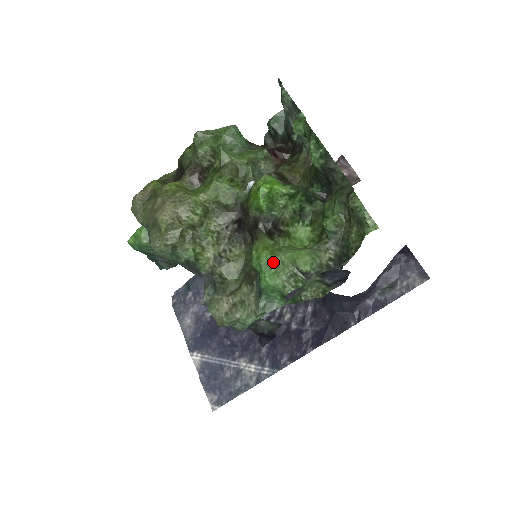
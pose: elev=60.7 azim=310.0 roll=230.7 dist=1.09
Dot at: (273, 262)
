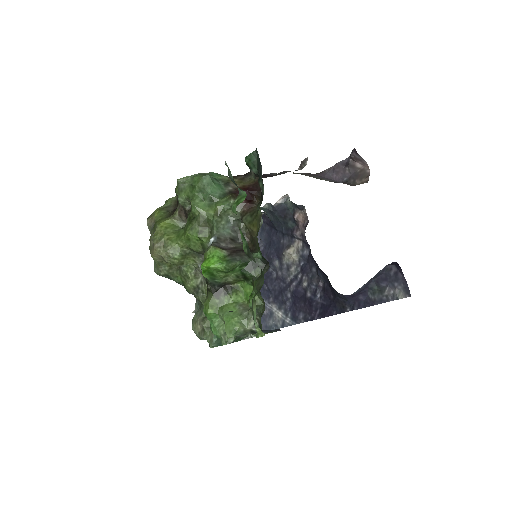
Dot at: (217, 317)
